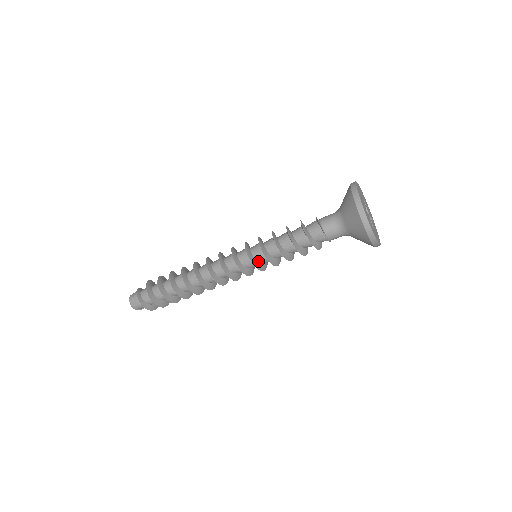
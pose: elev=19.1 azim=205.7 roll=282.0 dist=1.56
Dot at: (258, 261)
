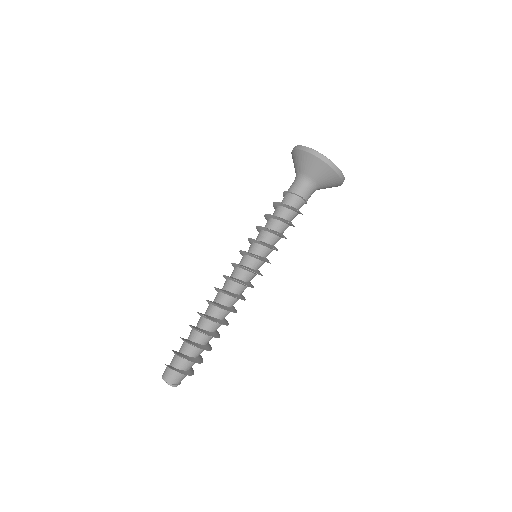
Dot at: (262, 257)
